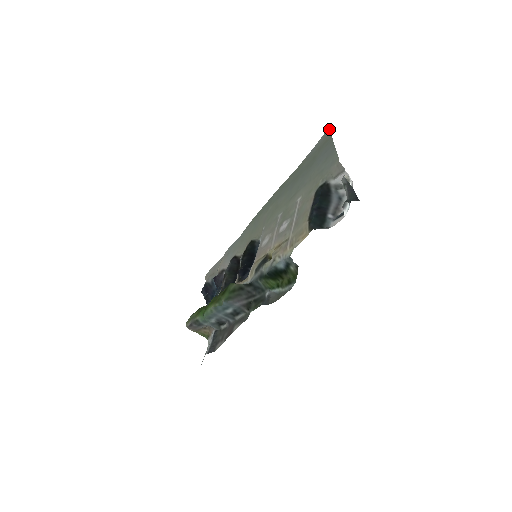
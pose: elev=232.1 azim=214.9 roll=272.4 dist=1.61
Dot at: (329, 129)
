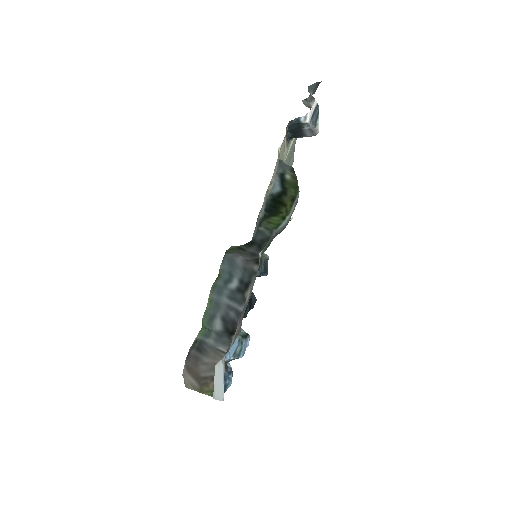
Dot at: occluded
